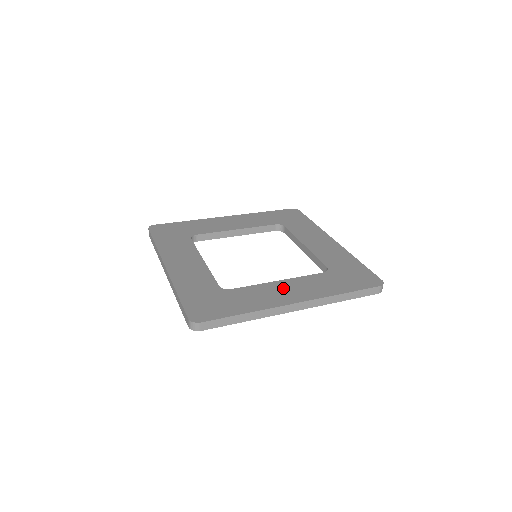
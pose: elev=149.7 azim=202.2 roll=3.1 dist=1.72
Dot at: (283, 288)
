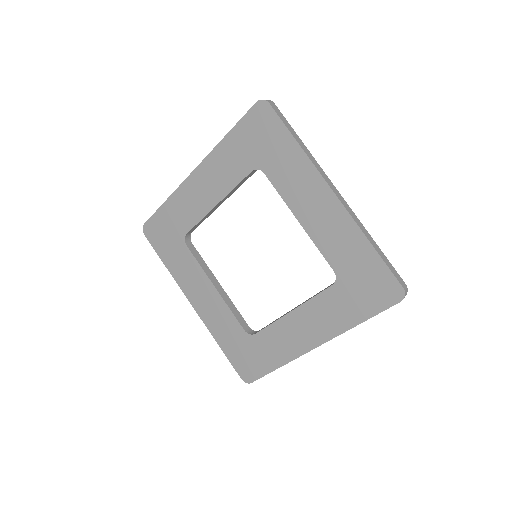
Dot at: (298, 325)
